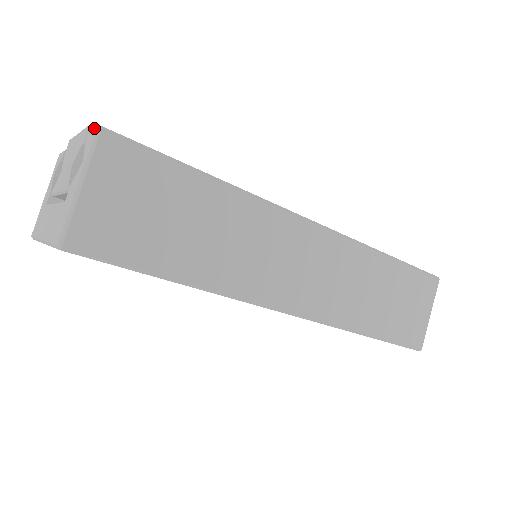
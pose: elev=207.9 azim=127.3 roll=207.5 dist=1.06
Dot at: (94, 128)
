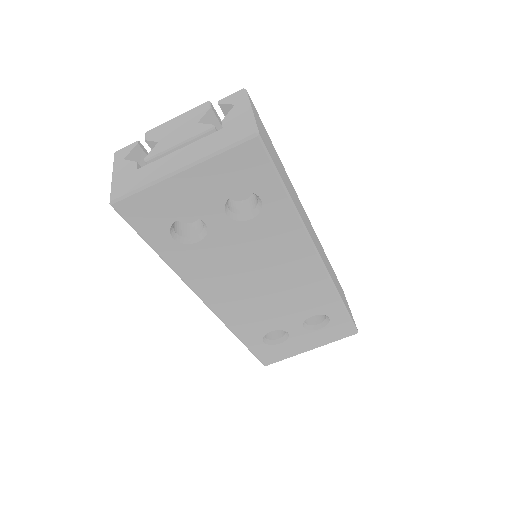
Dot at: (211, 104)
